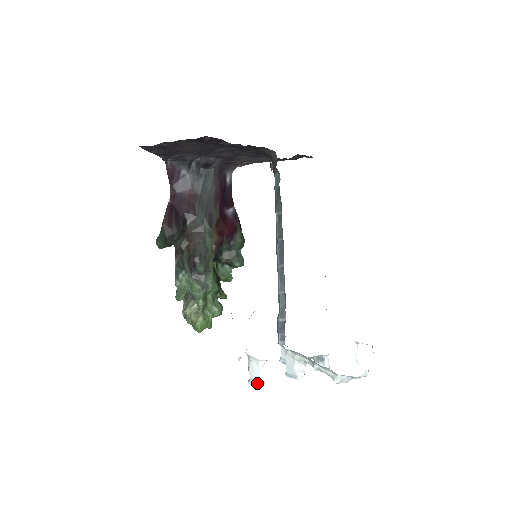
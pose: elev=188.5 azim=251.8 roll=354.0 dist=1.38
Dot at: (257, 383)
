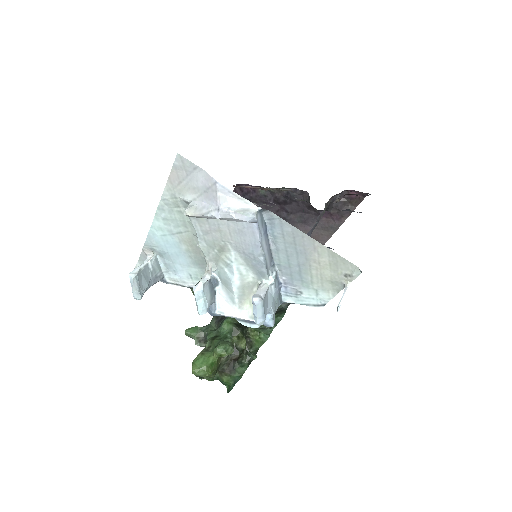
Dot at: (131, 278)
